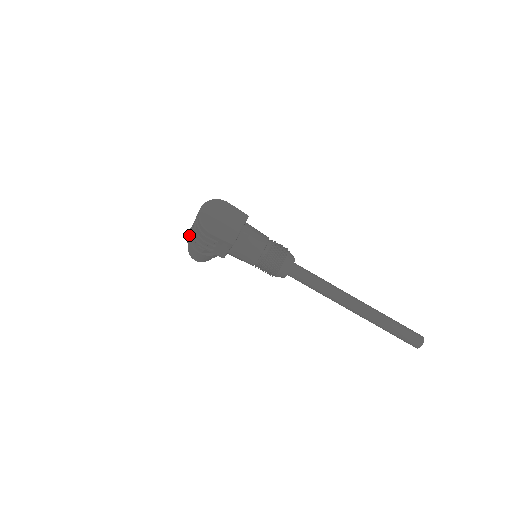
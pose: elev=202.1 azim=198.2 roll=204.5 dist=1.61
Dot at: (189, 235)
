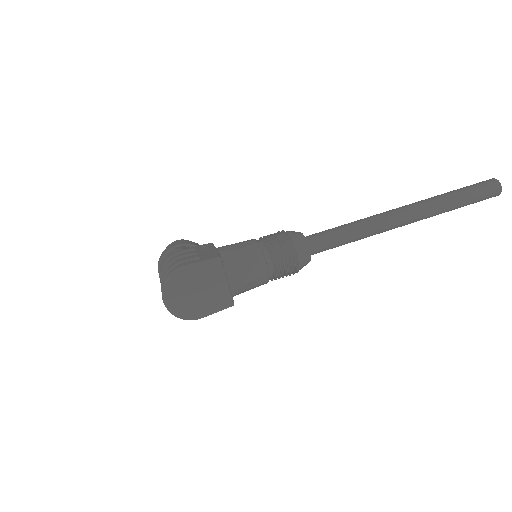
Dot at: occluded
